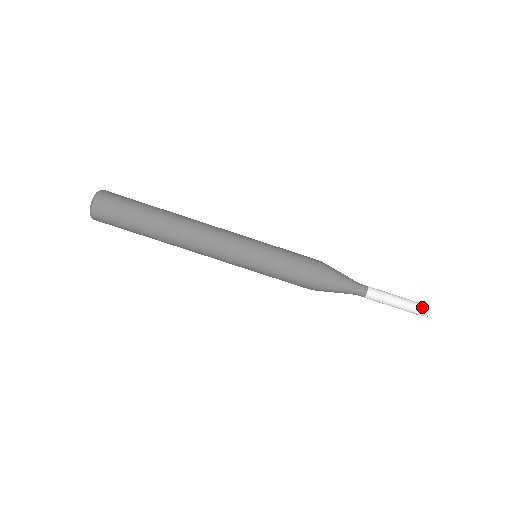
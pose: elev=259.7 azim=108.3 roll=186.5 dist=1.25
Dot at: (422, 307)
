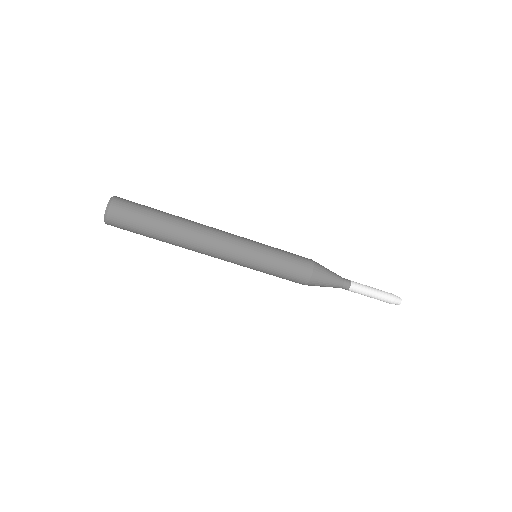
Dot at: (394, 295)
